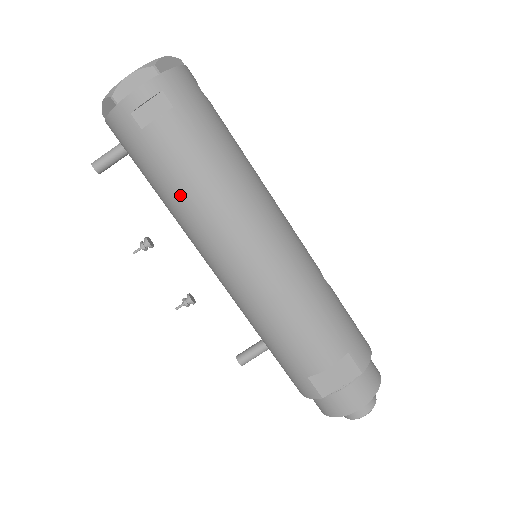
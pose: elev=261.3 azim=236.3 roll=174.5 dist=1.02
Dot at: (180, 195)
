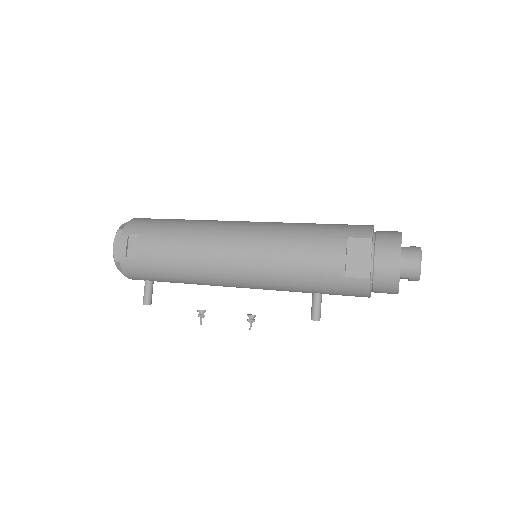
Dot at: (179, 265)
